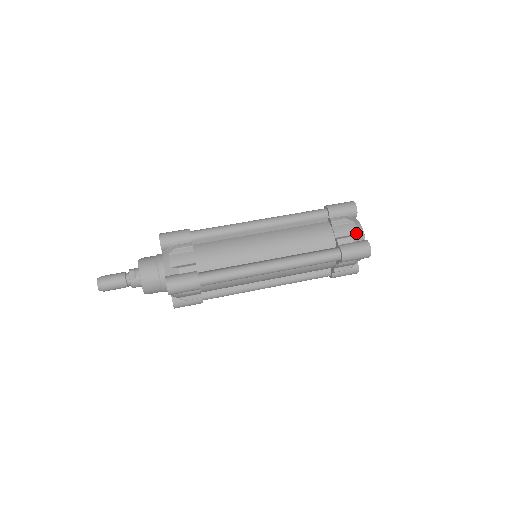
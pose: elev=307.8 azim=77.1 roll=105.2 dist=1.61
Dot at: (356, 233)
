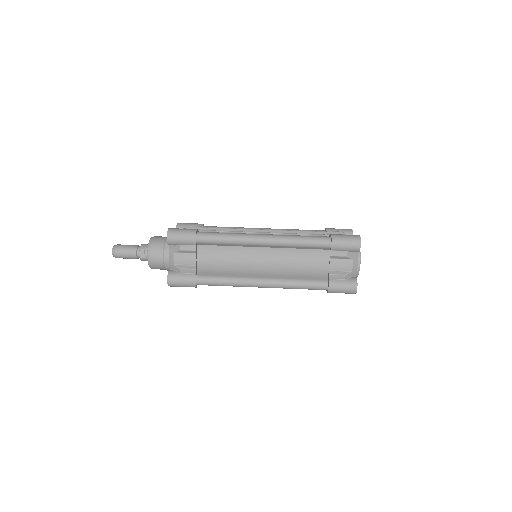
Dot at: (350, 271)
